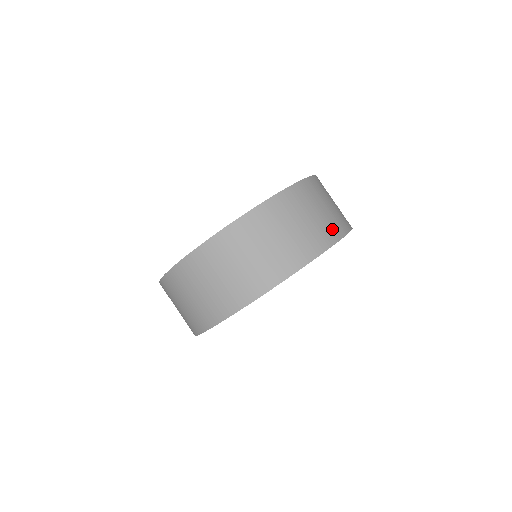
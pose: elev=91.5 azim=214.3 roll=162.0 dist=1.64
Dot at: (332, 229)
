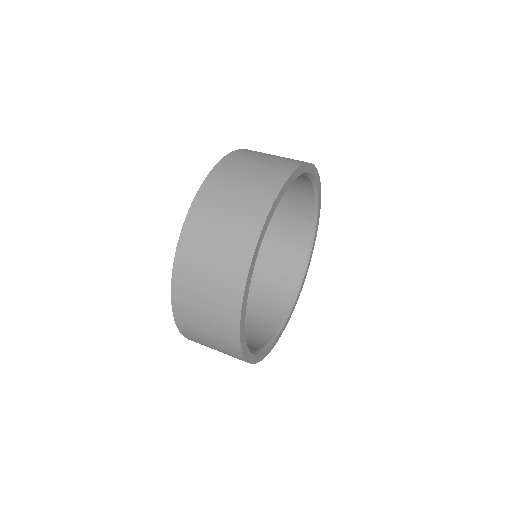
Dot at: occluded
